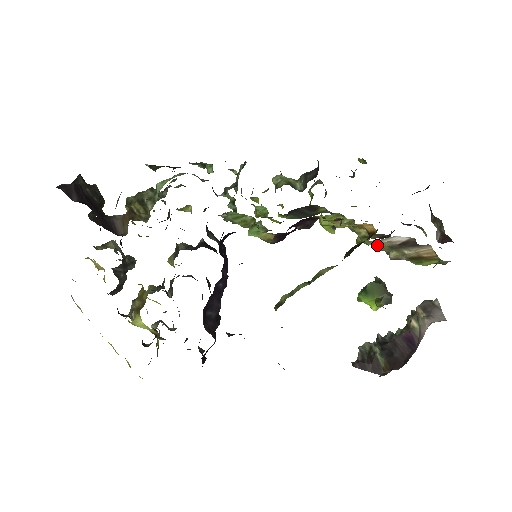
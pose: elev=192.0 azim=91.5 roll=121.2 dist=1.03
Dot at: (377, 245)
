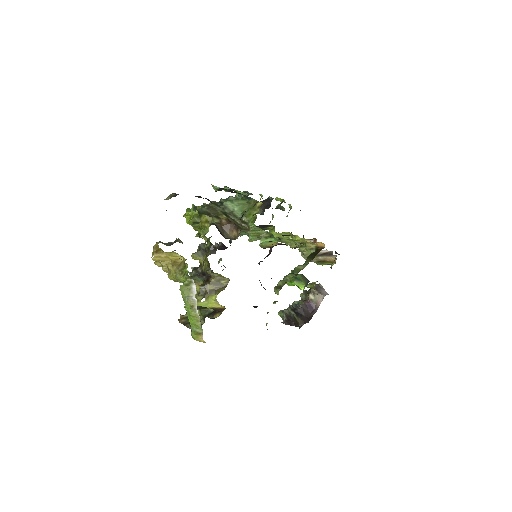
Dot at: (307, 253)
